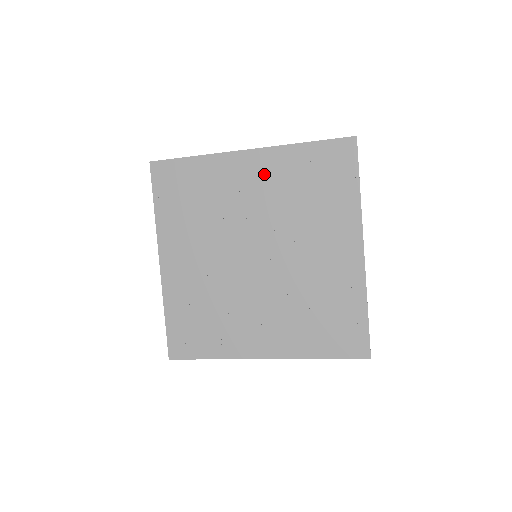
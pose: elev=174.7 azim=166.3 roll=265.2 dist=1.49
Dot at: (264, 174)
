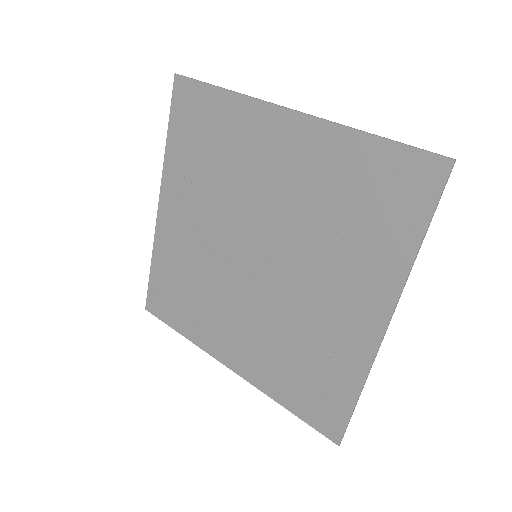
Dot at: (299, 156)
